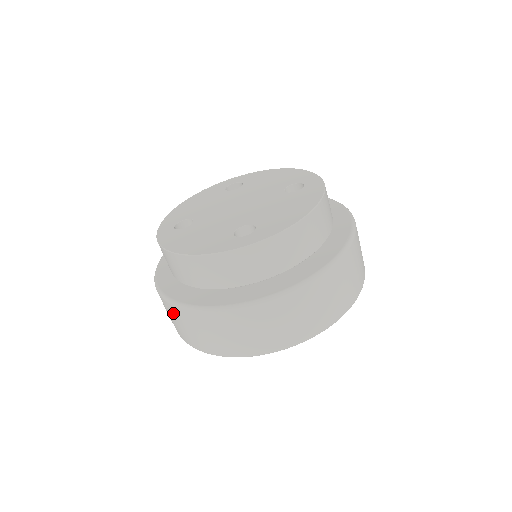
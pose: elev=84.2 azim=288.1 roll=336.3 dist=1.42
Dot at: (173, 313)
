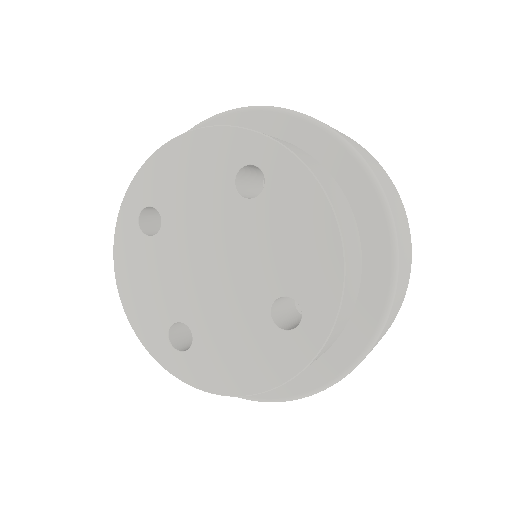
Dot at: occluded
